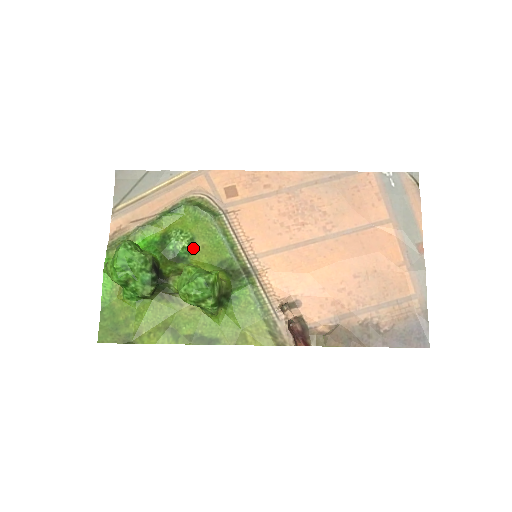
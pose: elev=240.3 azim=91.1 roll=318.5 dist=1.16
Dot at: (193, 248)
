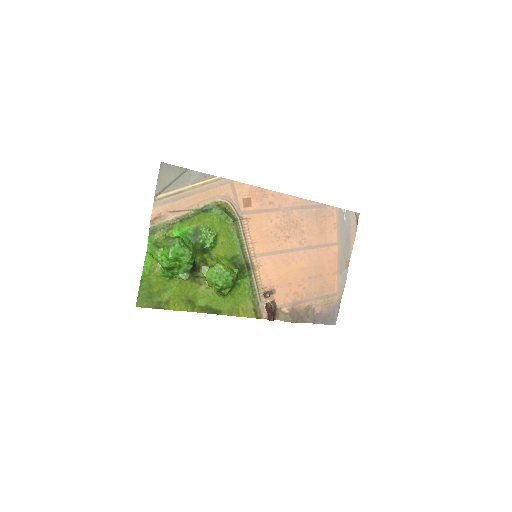
Dot at: (216, 243)
